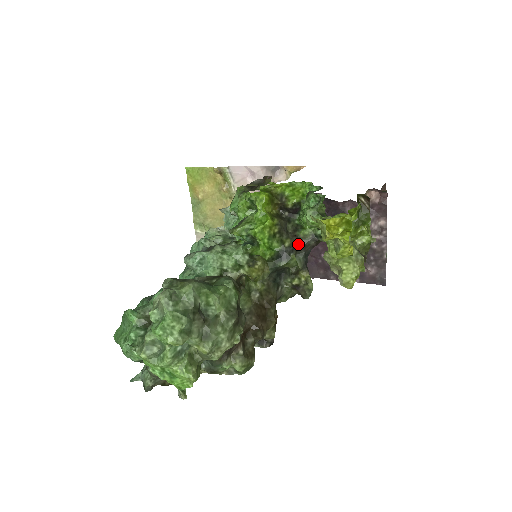
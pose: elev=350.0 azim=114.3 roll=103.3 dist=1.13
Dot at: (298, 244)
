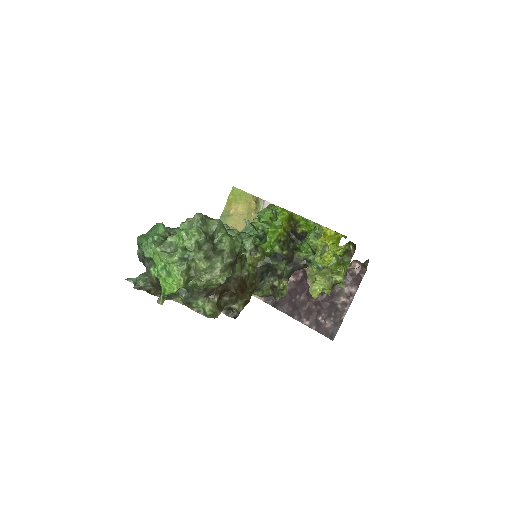
Dot at: (291, 258)
